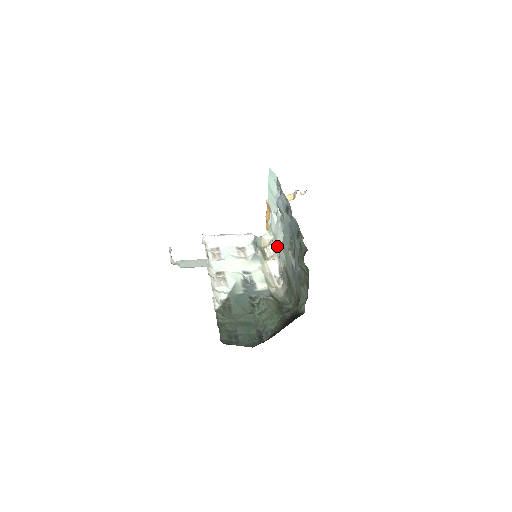
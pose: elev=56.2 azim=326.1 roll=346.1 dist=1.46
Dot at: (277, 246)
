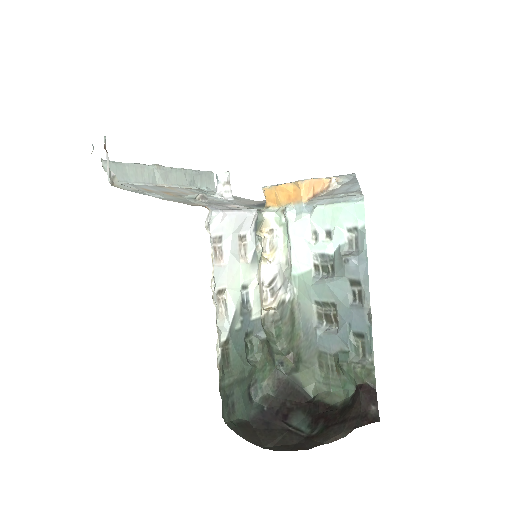
Dot at: (288, 259)
